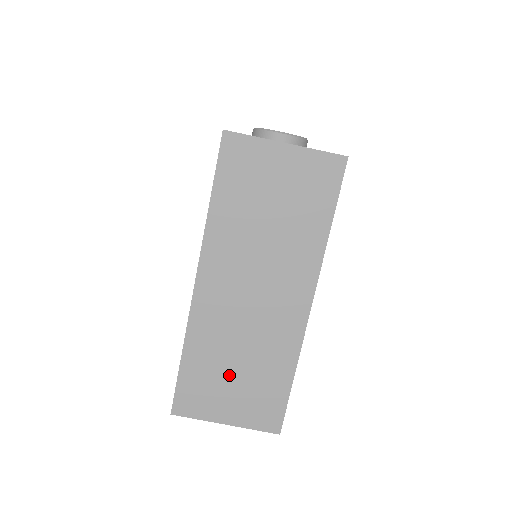
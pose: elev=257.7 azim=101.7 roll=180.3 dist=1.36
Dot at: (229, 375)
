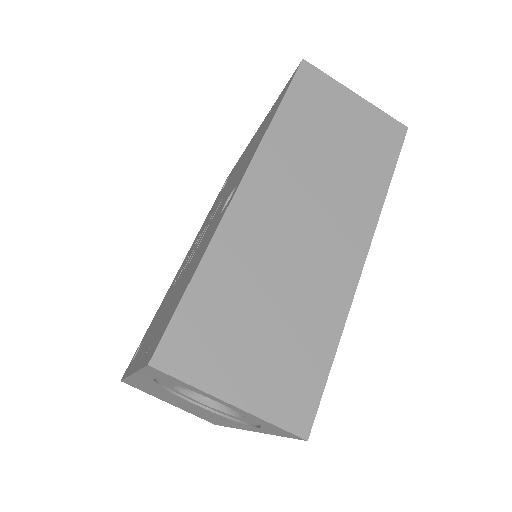
Dot at: (254, 321)
